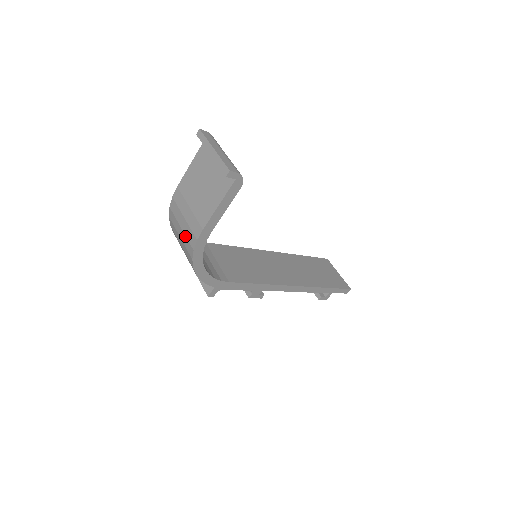
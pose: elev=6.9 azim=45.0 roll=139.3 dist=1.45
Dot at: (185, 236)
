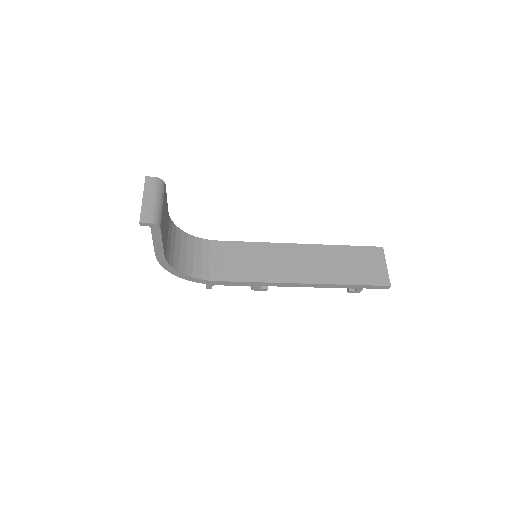
Dot at: occluded
